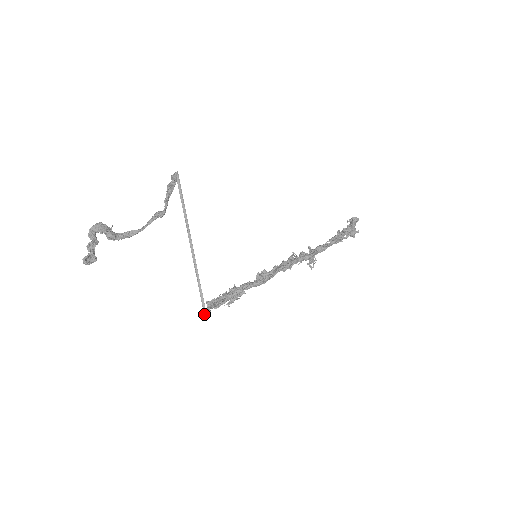
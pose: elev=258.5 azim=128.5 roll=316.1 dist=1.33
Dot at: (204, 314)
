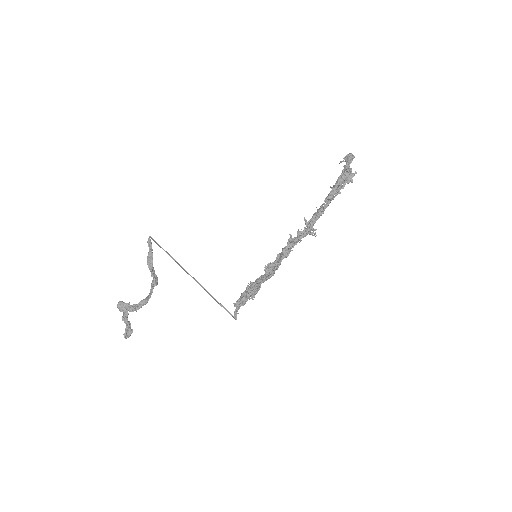
Dot at: (234, 318)
